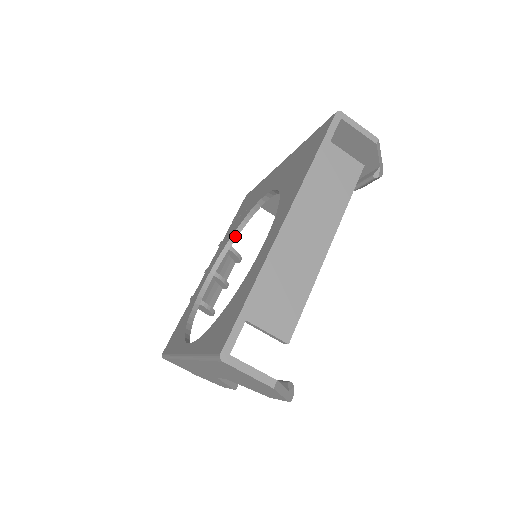
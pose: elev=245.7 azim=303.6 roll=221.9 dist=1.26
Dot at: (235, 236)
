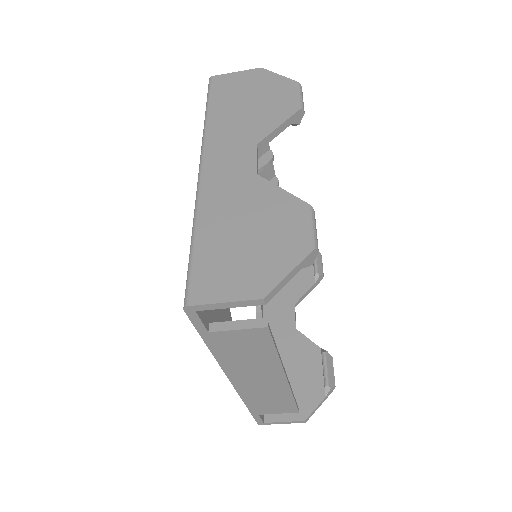
Dot at: occluded
